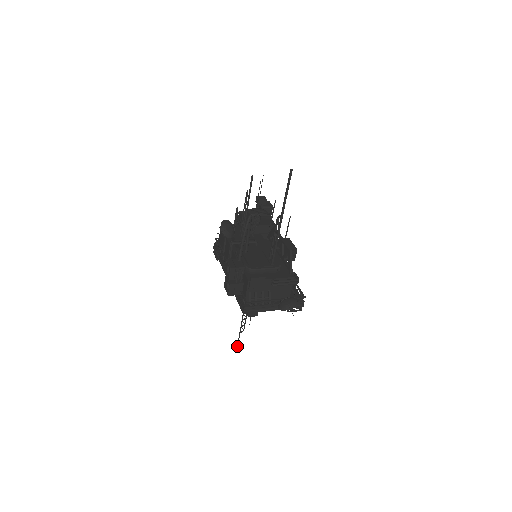
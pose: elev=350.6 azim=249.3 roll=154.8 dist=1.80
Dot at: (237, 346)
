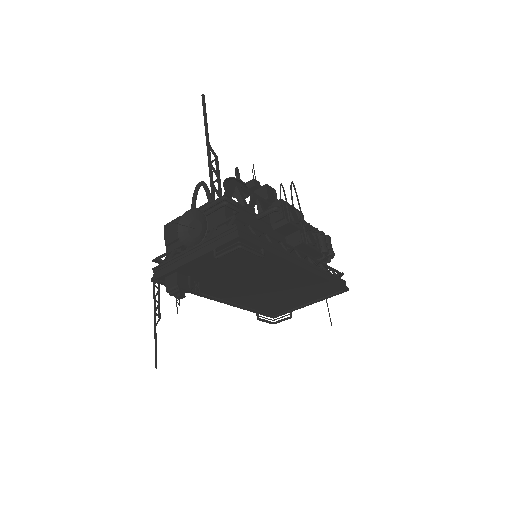
Dot at: (155, 359)
